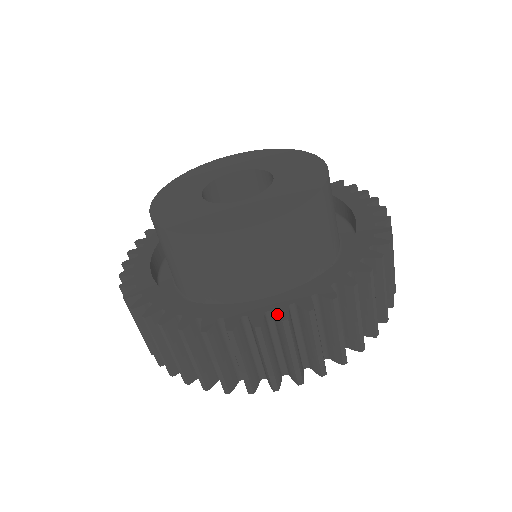
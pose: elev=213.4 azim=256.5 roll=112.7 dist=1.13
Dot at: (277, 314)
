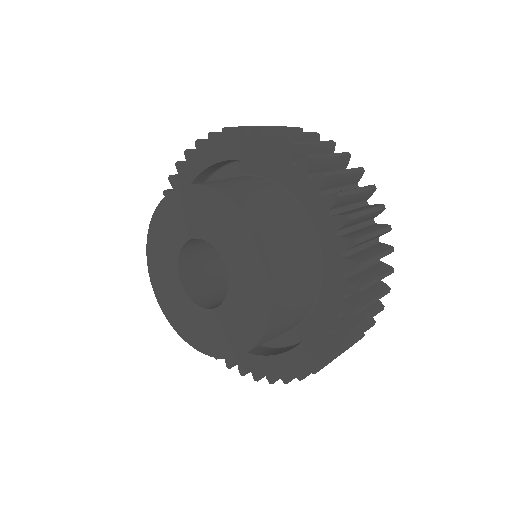
Dot at: (266, 376)
